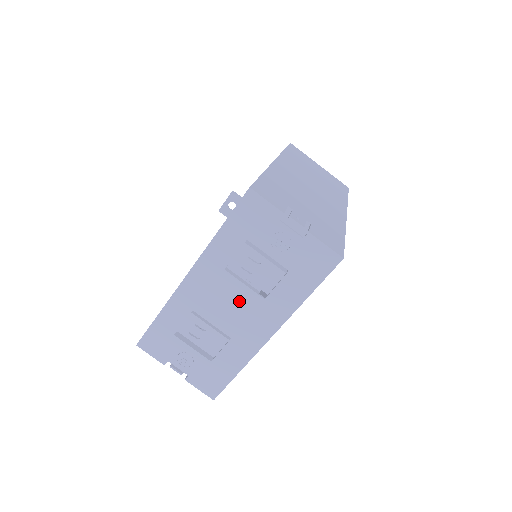
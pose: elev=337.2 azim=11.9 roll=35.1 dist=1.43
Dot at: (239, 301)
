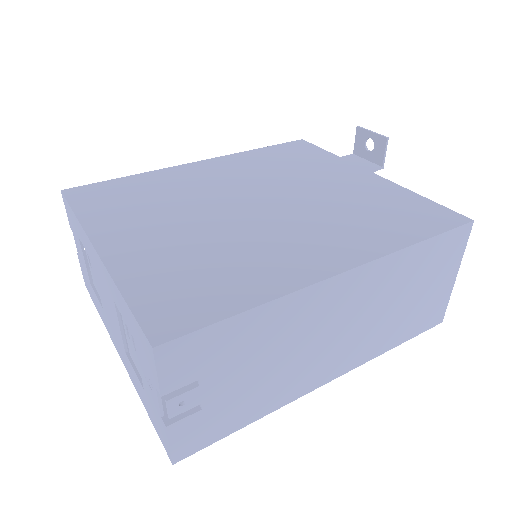
Dot at: (114, 320)
